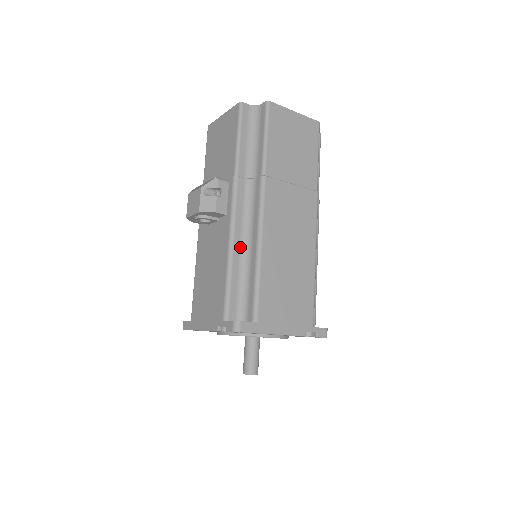
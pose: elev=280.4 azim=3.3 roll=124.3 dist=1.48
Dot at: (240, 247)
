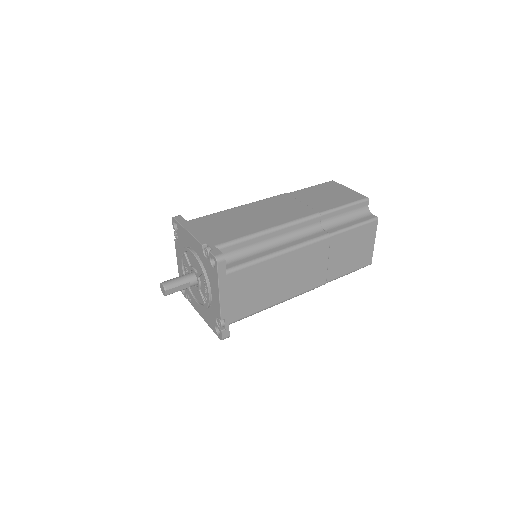
Dot at: occluded
